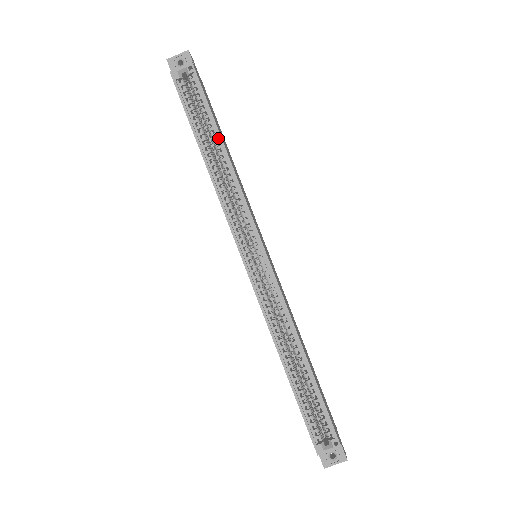
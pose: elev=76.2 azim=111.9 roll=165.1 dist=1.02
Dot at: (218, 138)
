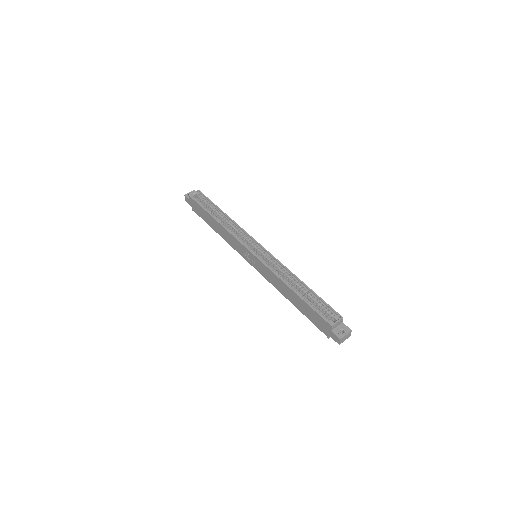
Dot at: (220, 212)
